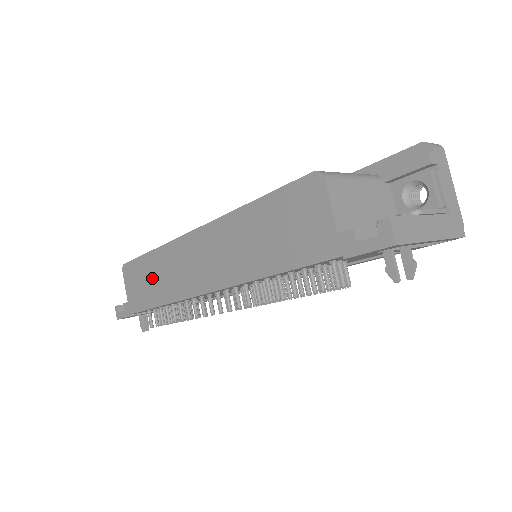
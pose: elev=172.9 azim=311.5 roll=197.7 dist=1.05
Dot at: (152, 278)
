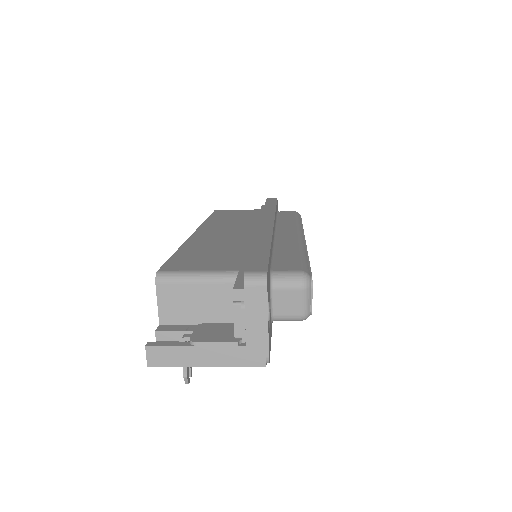
Dot at: occluded
